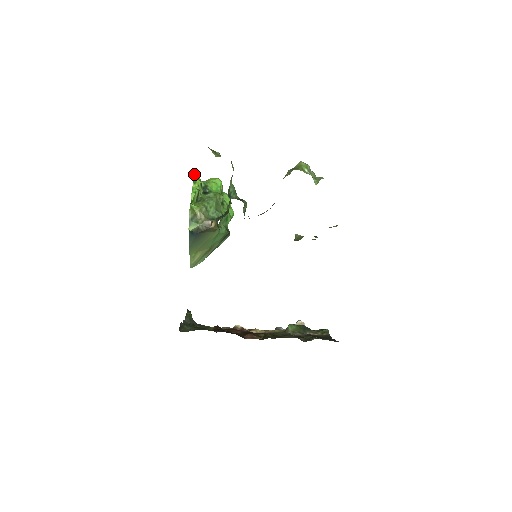
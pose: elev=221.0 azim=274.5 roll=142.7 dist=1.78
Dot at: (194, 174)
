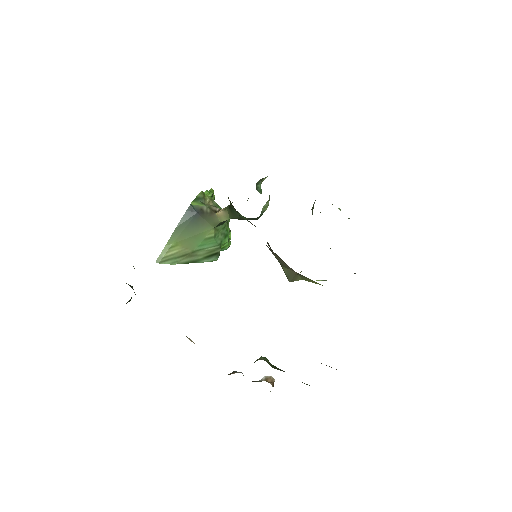
Dot at: (212, 189)
